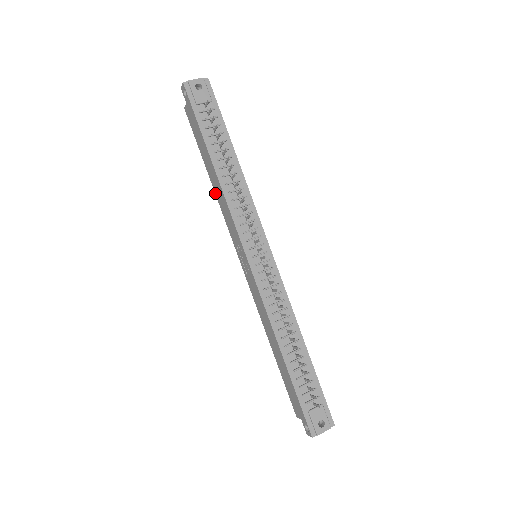
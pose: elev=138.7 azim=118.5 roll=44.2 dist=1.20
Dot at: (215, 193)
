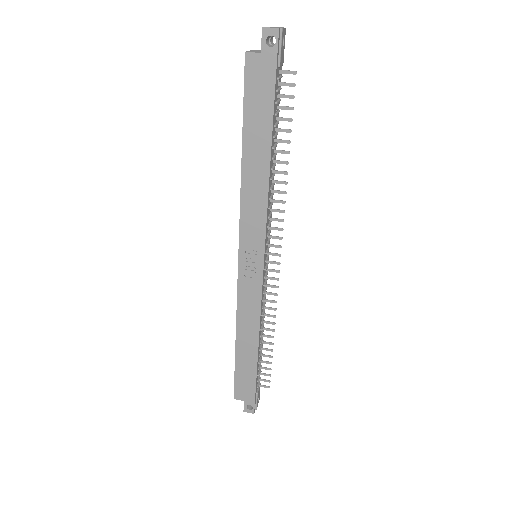
Dot at: (242, 180)
